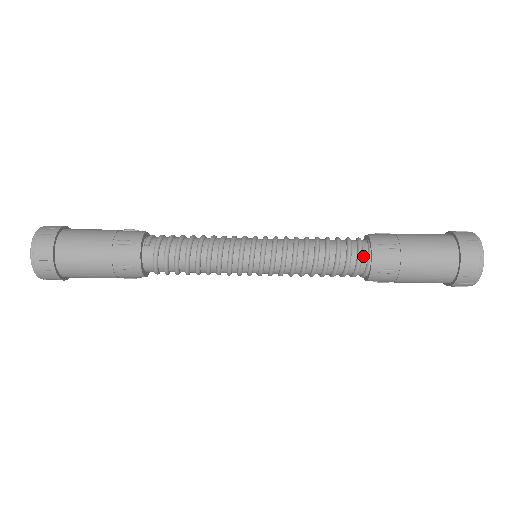
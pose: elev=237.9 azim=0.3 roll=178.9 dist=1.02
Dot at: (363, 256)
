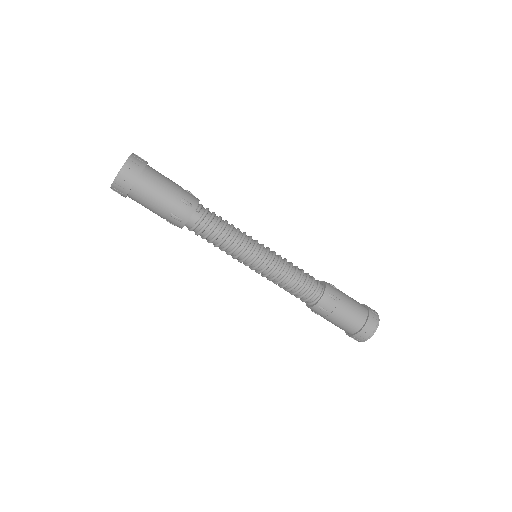
Dot at: (316, 294)
